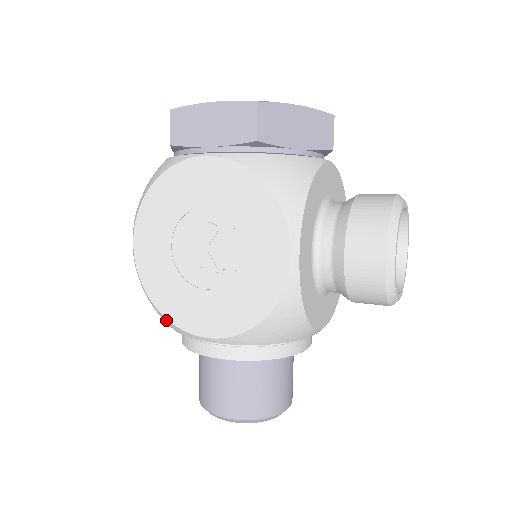
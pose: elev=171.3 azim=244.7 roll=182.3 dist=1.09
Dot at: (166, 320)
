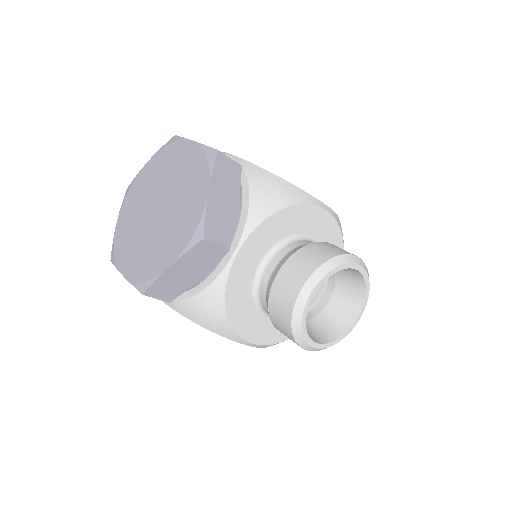
Dot at: occluded
